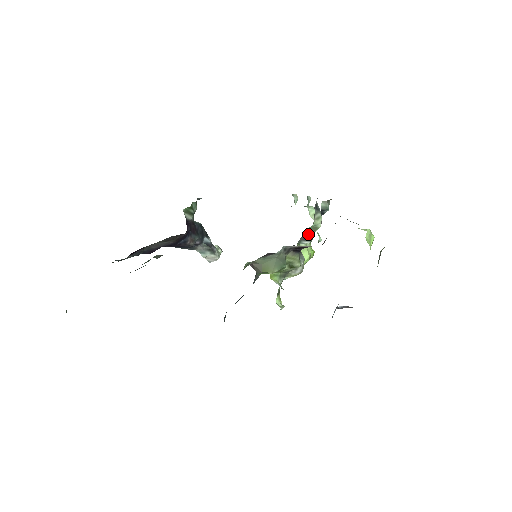
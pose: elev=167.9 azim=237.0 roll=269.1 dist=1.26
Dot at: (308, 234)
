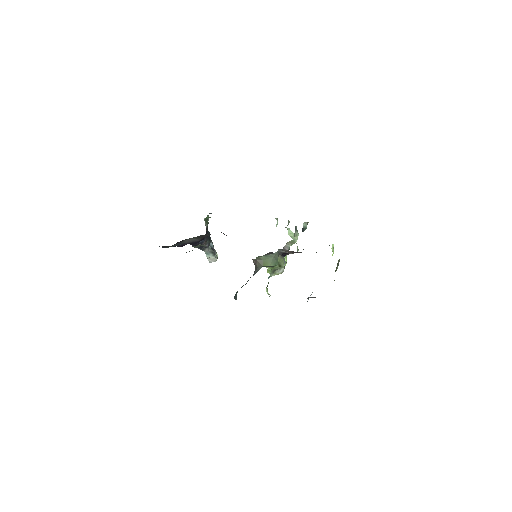
Dot at: (287, 246)
